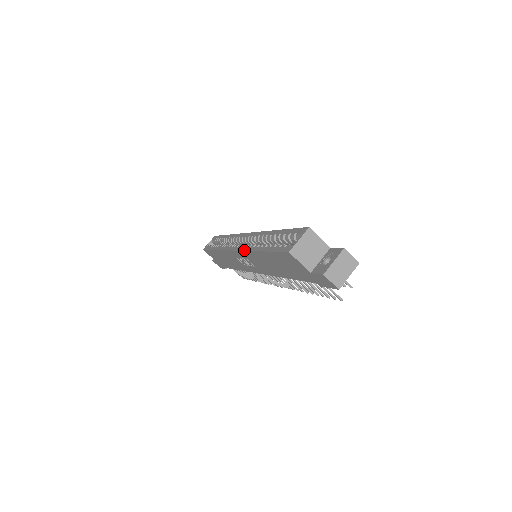
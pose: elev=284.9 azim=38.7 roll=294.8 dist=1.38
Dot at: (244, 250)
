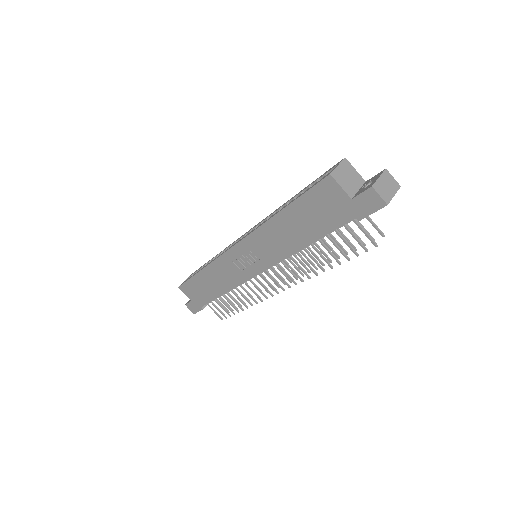
Dot at: (253, 230)
